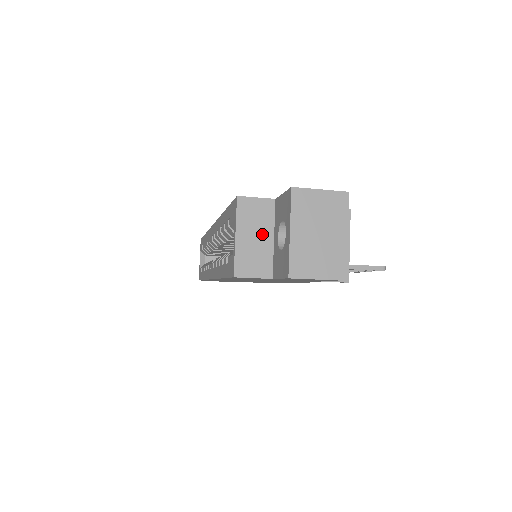
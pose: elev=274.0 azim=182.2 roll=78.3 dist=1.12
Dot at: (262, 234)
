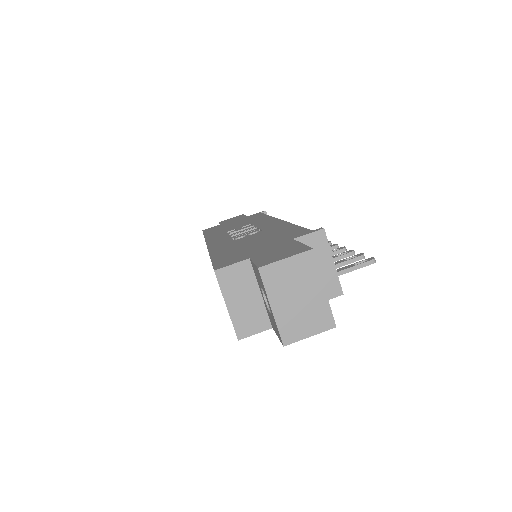
Dot at: (249, 294)
